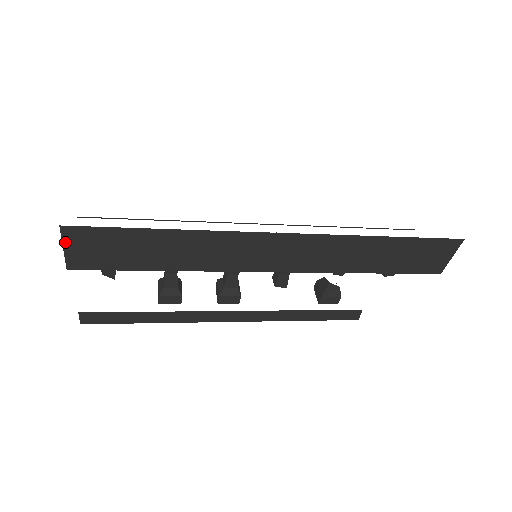
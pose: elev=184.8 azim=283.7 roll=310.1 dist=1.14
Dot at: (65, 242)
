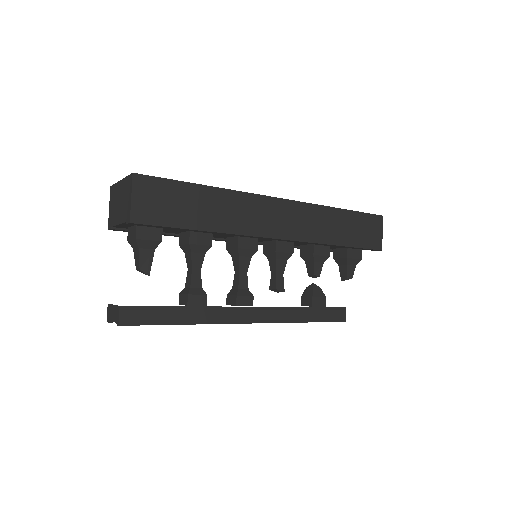
Dot at: (134, 191)
